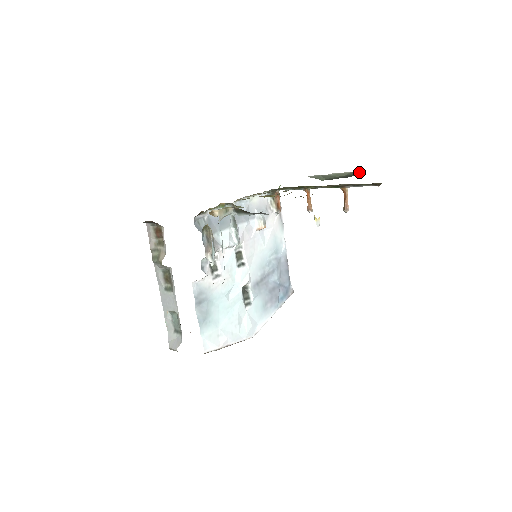
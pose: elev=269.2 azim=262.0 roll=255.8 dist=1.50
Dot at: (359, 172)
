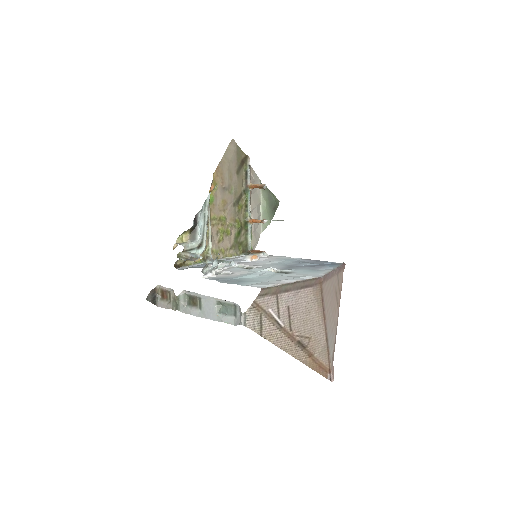
Dot at: (265, 189)
